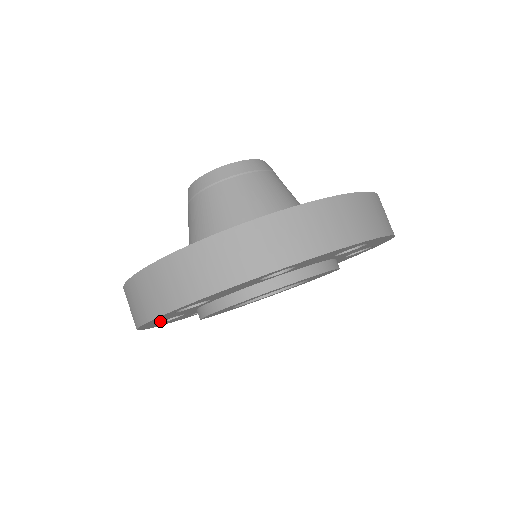
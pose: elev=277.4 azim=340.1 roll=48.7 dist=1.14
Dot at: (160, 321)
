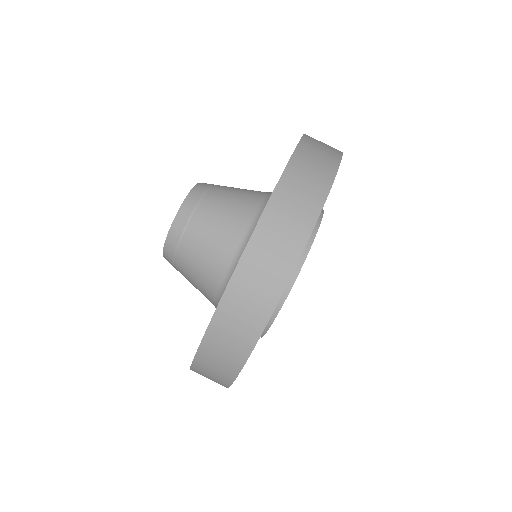
Dot at: occluded
